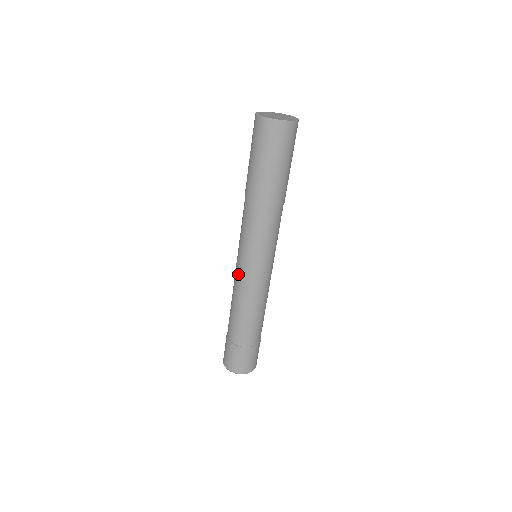
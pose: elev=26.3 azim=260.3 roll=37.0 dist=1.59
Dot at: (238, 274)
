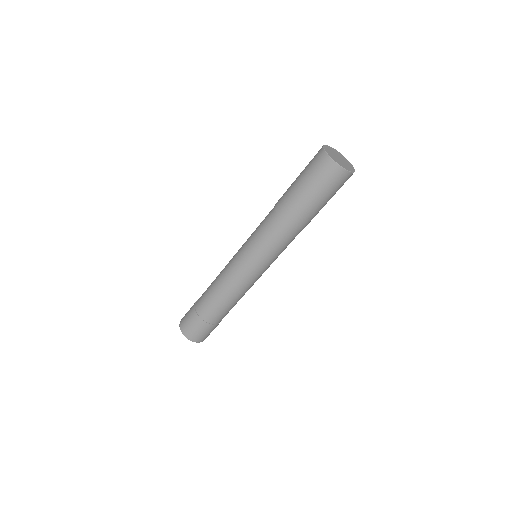
Dot at: (240, 273)
